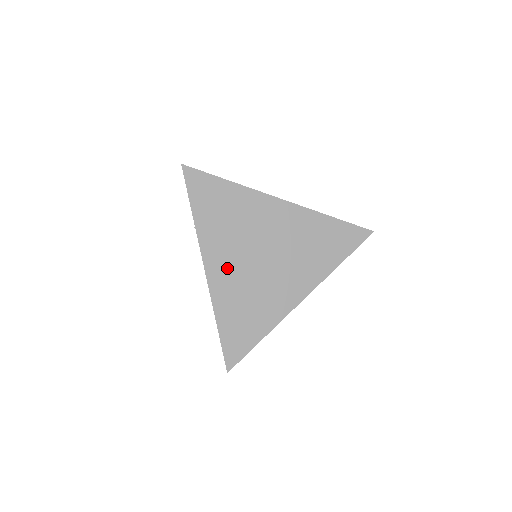
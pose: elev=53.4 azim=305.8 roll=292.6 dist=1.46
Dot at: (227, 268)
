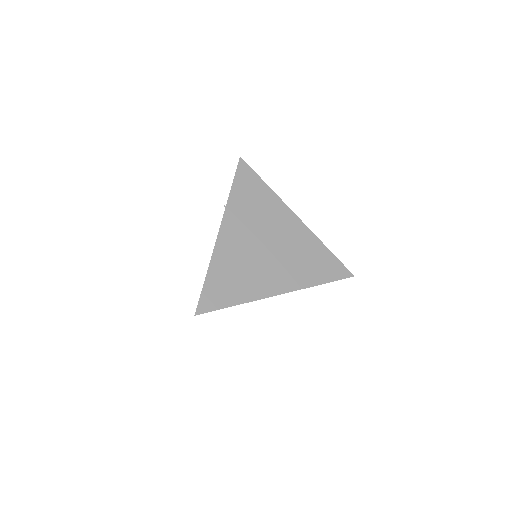
Dot at: (236, 239)
